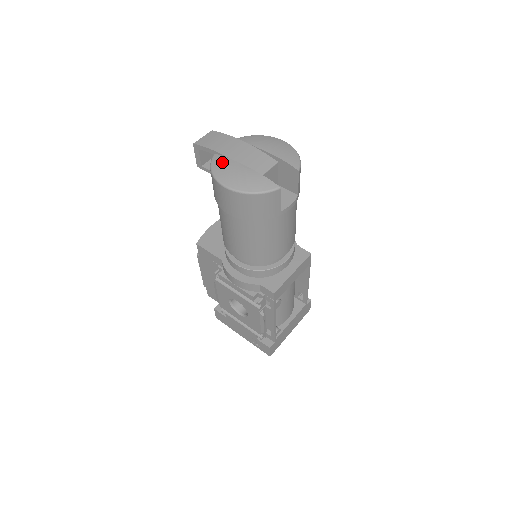
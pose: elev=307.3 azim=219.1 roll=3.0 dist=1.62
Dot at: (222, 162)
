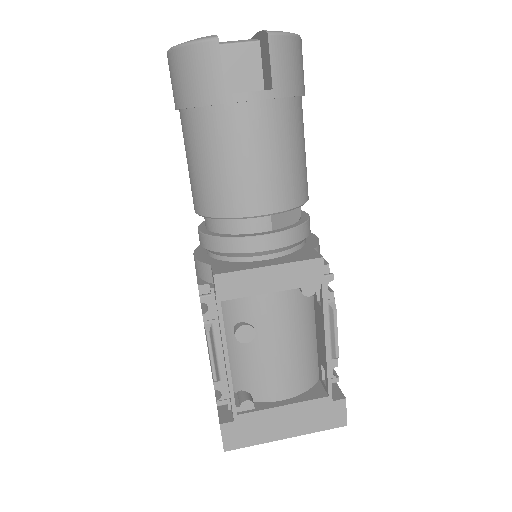
Dot at: occluded
